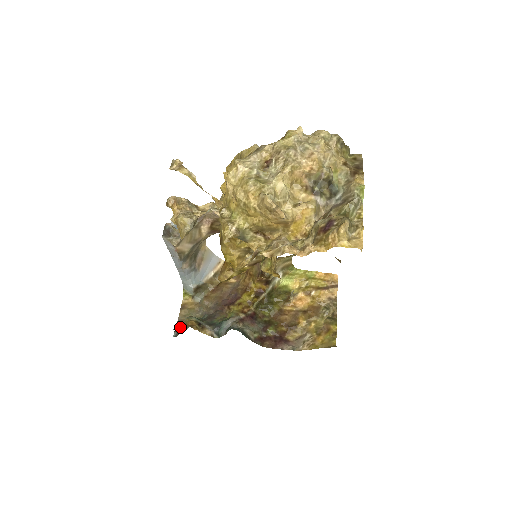
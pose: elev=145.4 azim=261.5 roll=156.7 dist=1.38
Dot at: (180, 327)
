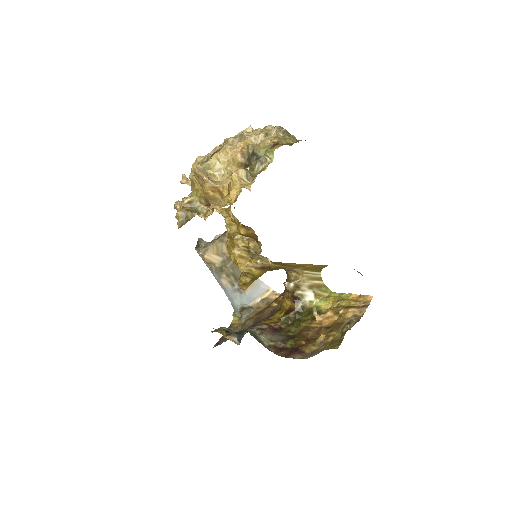
Dot at: (222, 341)
